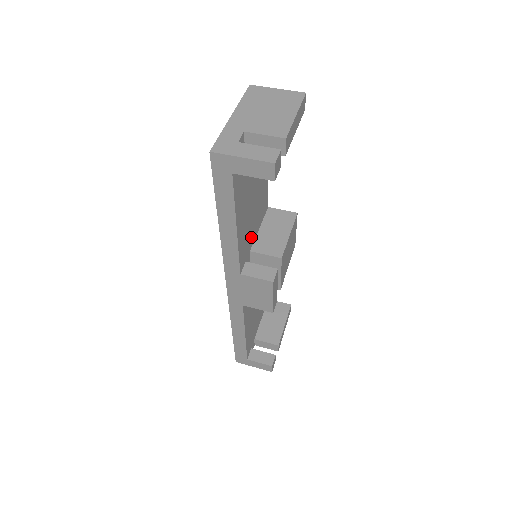
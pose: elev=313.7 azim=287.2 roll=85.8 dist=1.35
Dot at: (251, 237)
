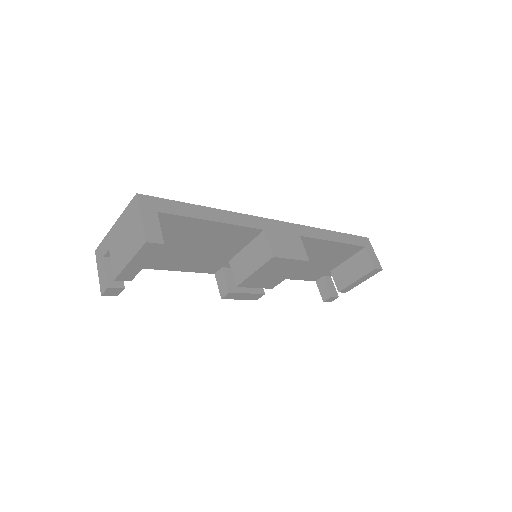
Dot at: (222, 257)
